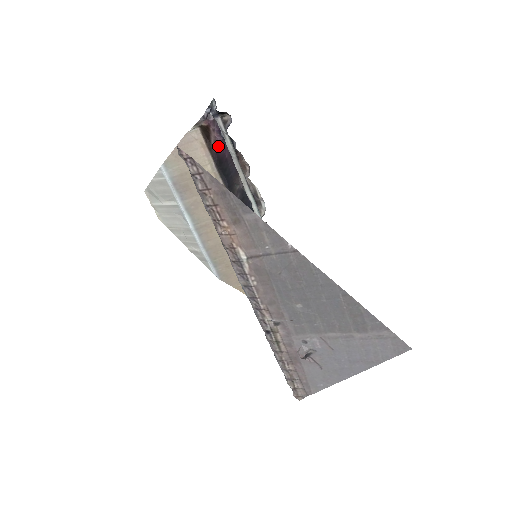
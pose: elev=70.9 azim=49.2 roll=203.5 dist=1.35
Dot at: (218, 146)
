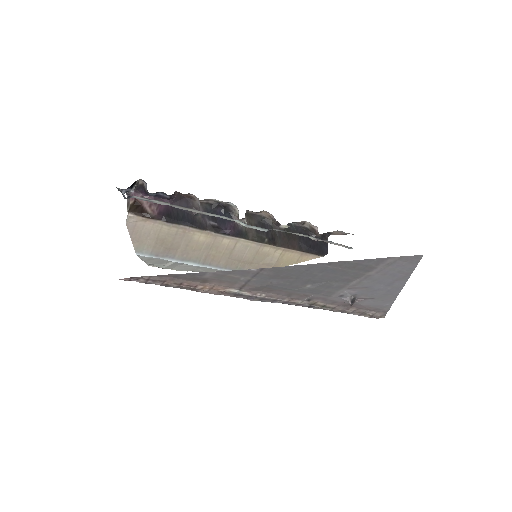
Dot at: (156, 206)
